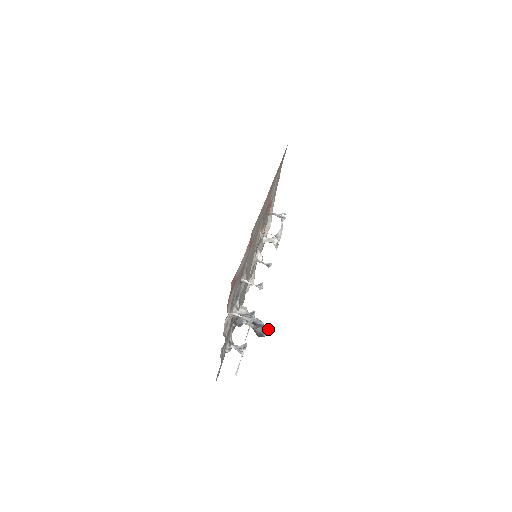
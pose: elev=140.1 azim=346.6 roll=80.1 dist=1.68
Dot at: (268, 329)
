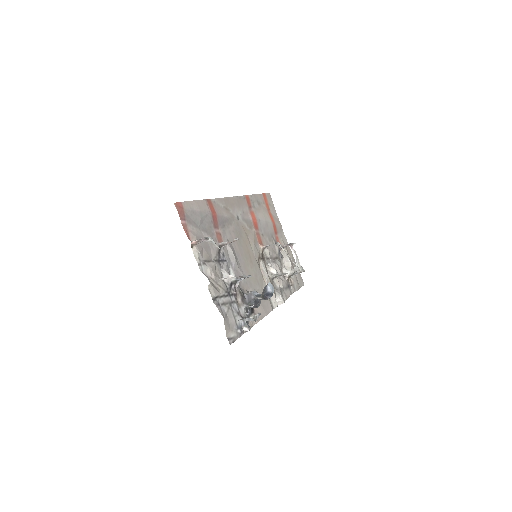
Dot at: (269, 284)
